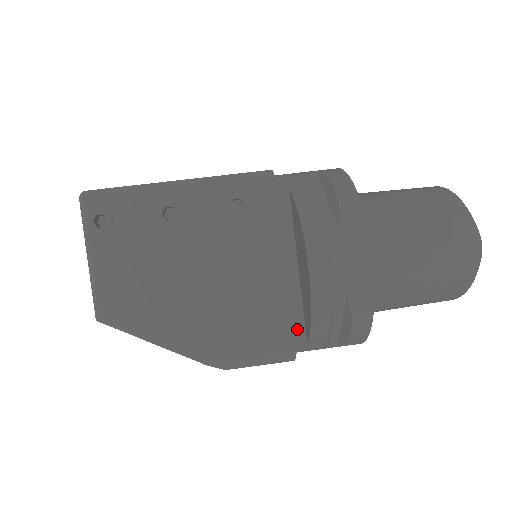
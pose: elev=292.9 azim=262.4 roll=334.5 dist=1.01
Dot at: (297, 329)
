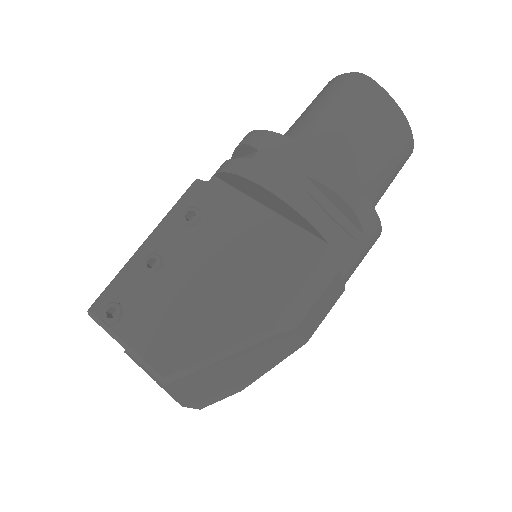
Dot at: (310, 242)
